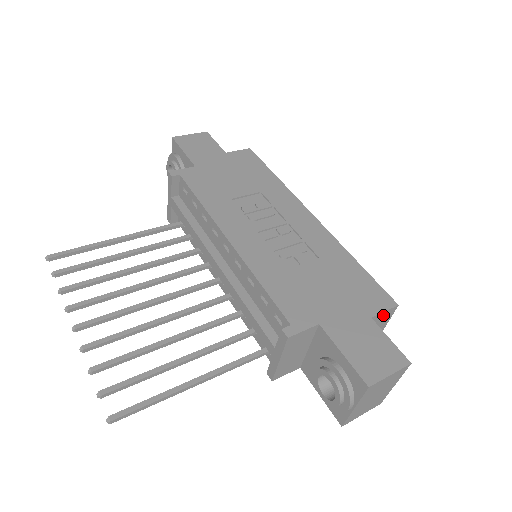
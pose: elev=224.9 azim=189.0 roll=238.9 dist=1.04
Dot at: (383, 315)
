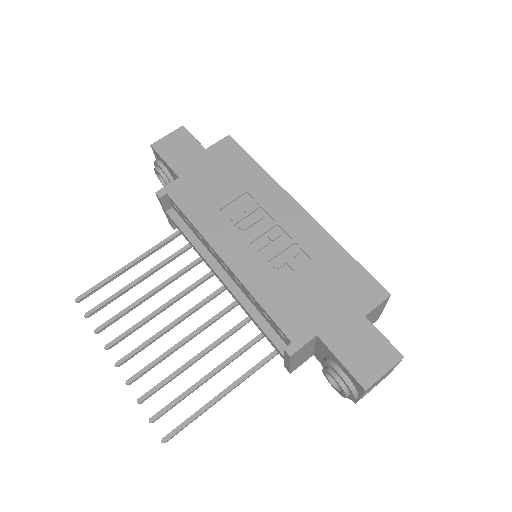
Dot at: (377, 307)
